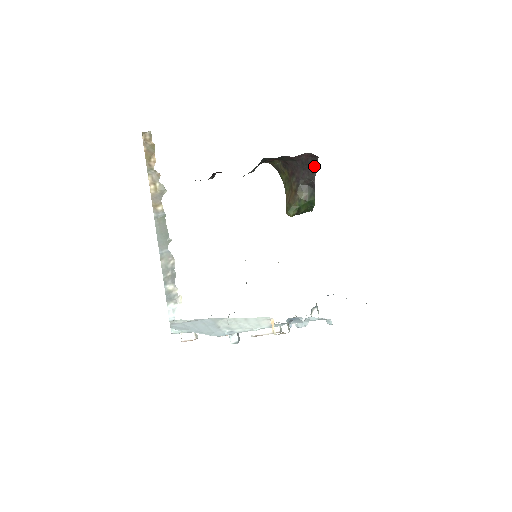
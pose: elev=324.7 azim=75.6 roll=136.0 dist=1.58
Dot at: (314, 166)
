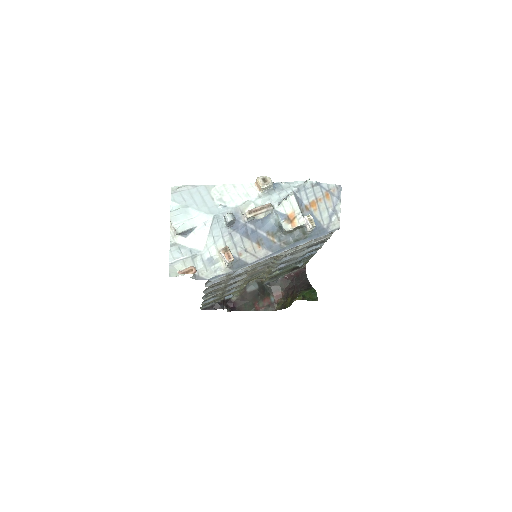
Dot at: (305, 278)
